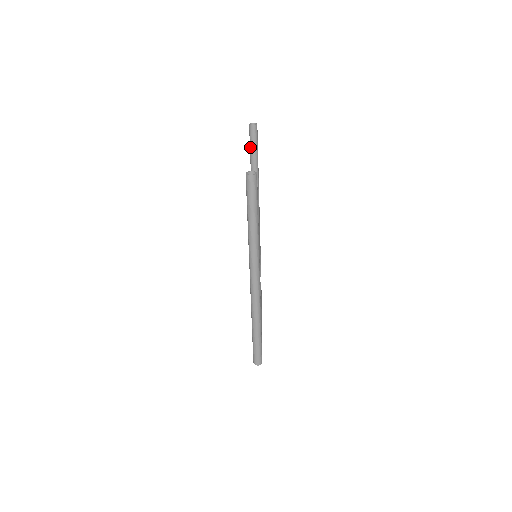
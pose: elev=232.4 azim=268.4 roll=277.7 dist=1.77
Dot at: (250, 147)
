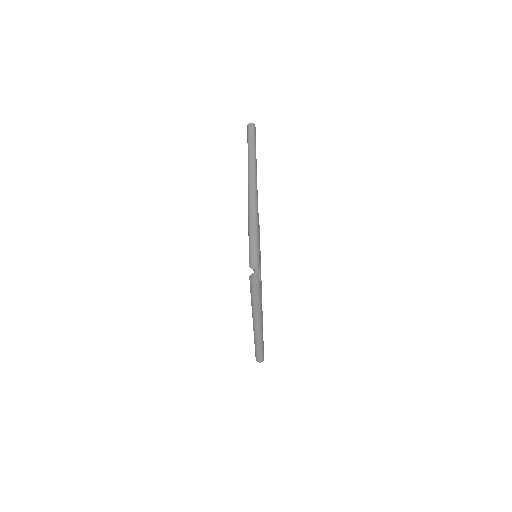
Dot at: occluded
